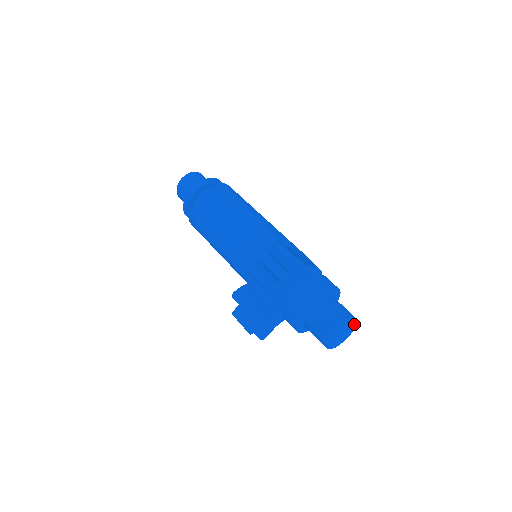
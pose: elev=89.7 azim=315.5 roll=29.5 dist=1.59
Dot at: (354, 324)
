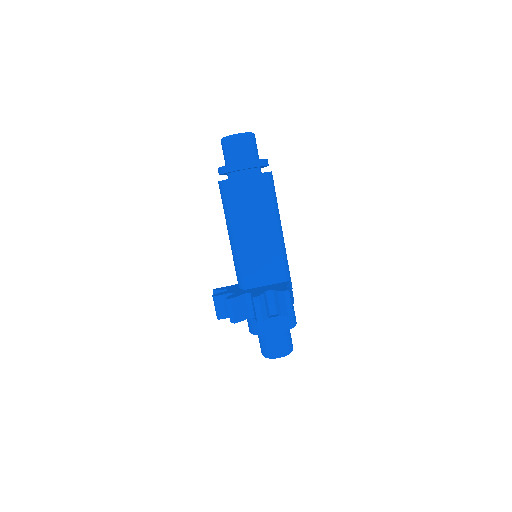
Dot at: occluded
